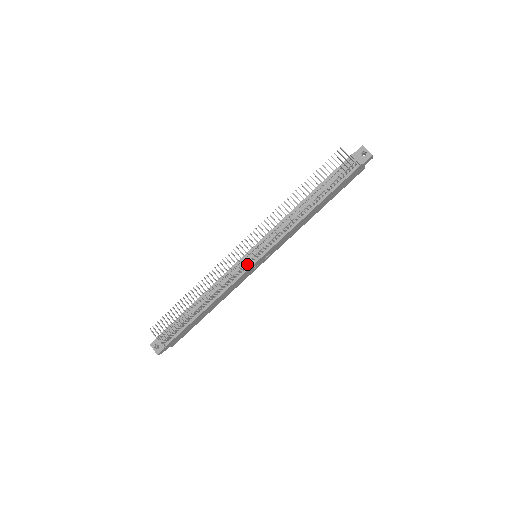
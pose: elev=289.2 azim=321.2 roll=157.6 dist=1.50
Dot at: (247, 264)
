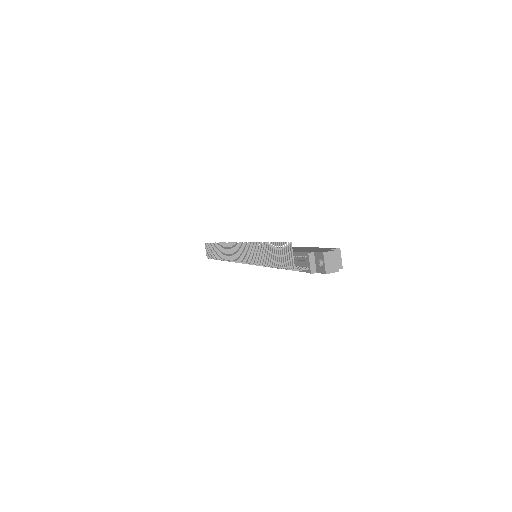
Dot at: occluded
